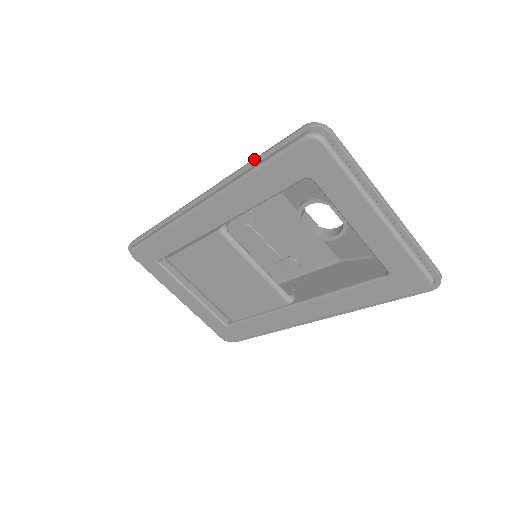
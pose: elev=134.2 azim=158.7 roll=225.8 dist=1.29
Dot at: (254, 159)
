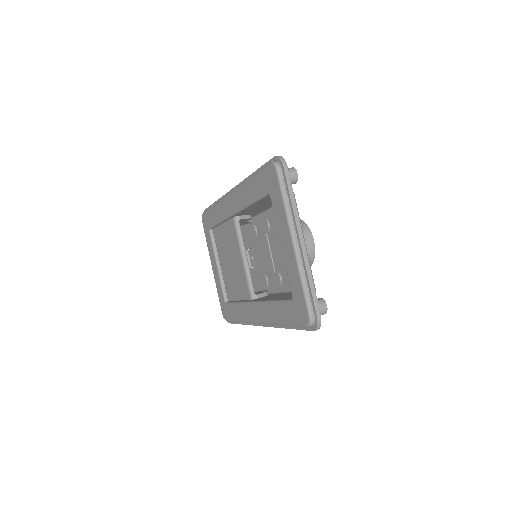
Dot at: (256, 171)
